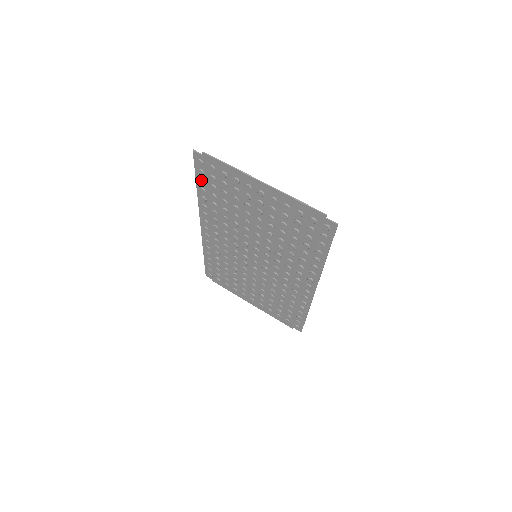
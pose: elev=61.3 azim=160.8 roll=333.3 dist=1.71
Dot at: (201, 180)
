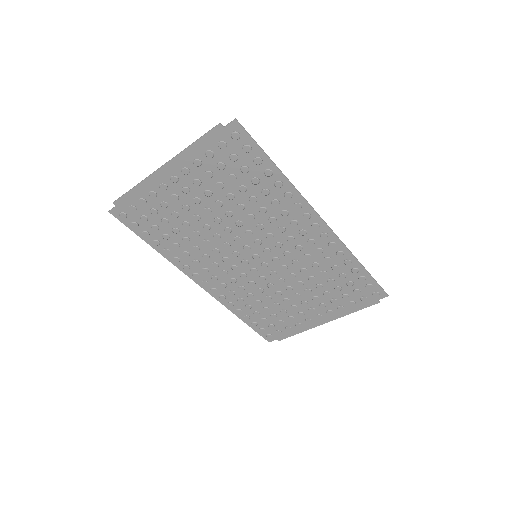
Dot at: (143, 233)
